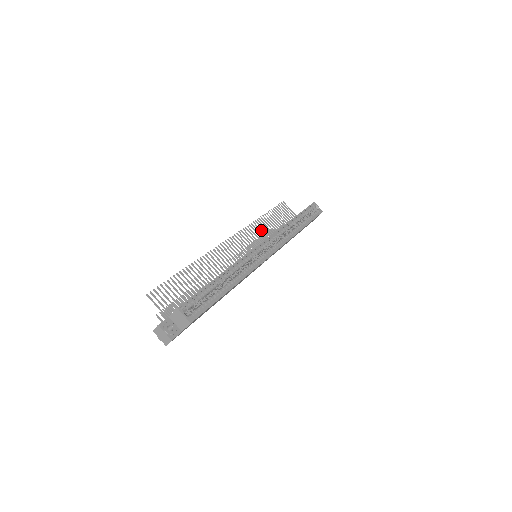
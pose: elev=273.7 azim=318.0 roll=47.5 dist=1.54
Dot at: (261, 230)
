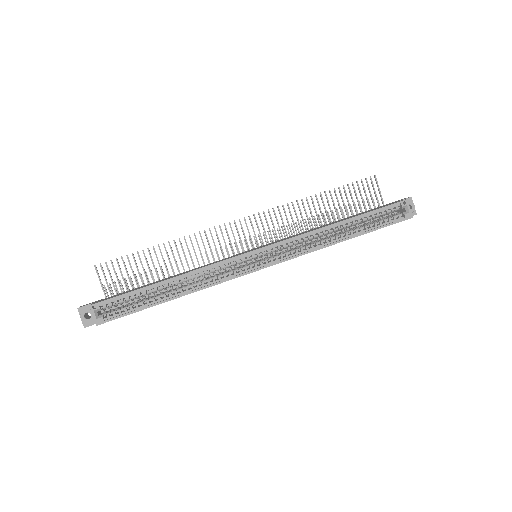
Dot at: occluded
